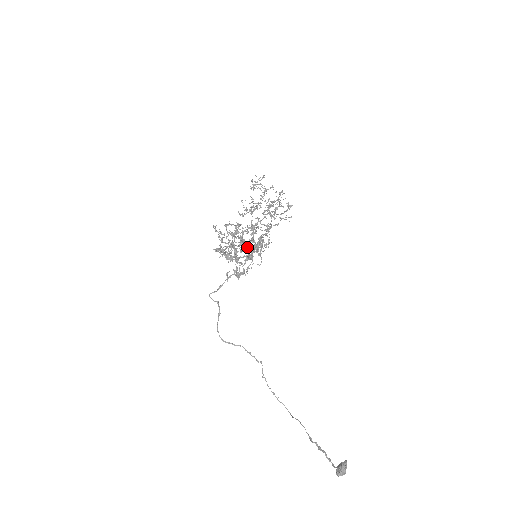
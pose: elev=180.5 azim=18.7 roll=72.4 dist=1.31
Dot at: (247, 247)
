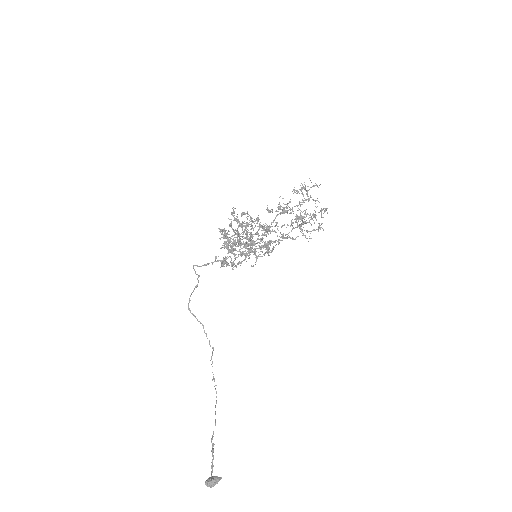
Dot at: (250, 244)
